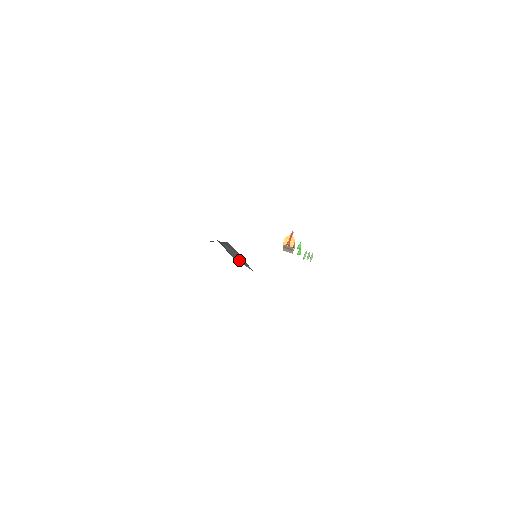
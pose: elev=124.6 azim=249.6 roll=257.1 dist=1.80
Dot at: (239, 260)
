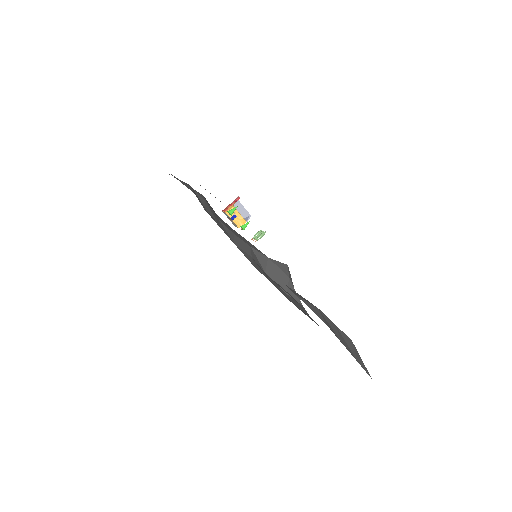
Dot at: (275, 278)
